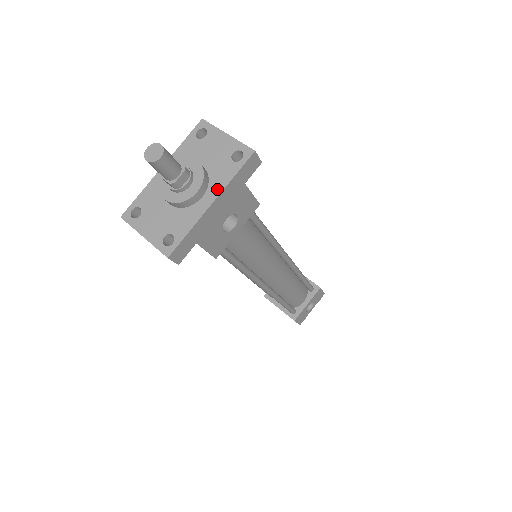
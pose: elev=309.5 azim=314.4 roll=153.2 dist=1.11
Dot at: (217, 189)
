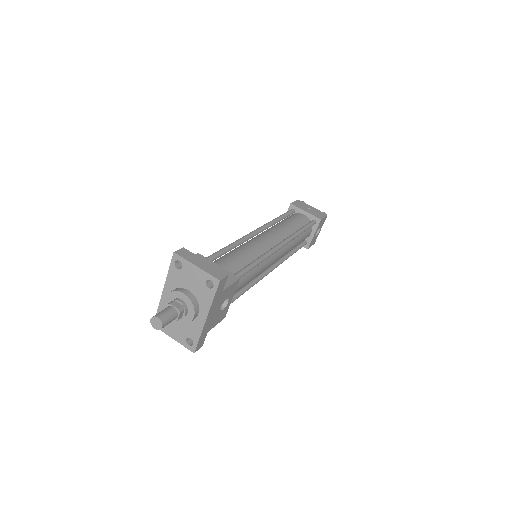
Dot at: (206, 309)
